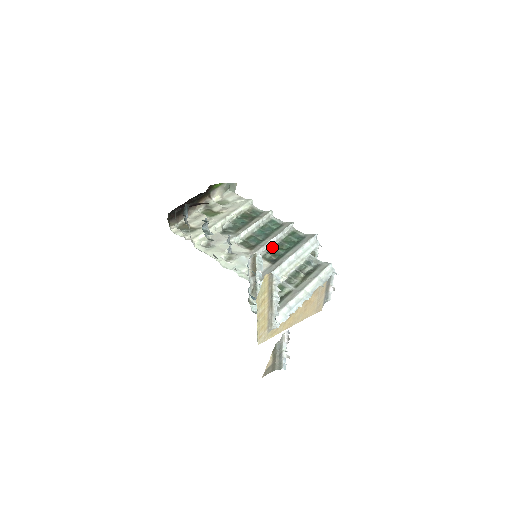
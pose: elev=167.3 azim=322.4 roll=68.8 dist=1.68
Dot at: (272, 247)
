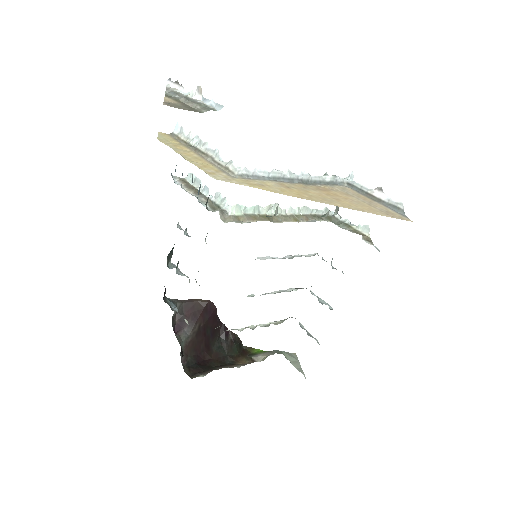
Dot at: occluded
